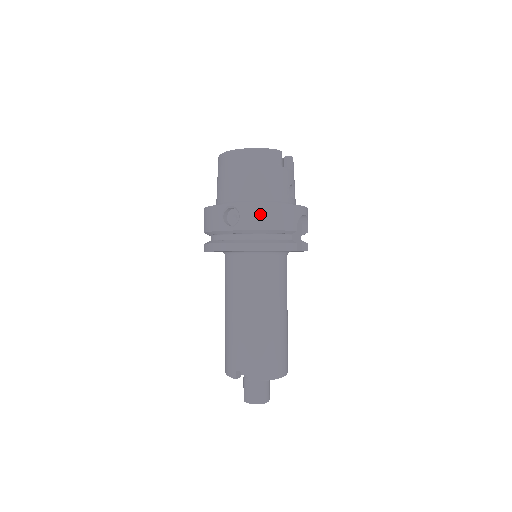
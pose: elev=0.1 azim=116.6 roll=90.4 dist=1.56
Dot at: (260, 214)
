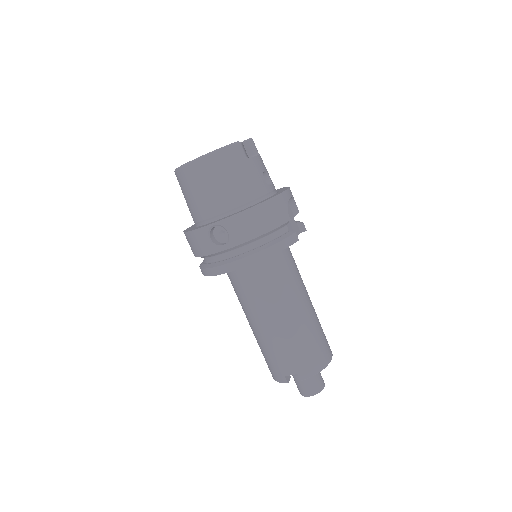
Dot at: (248, 222)
